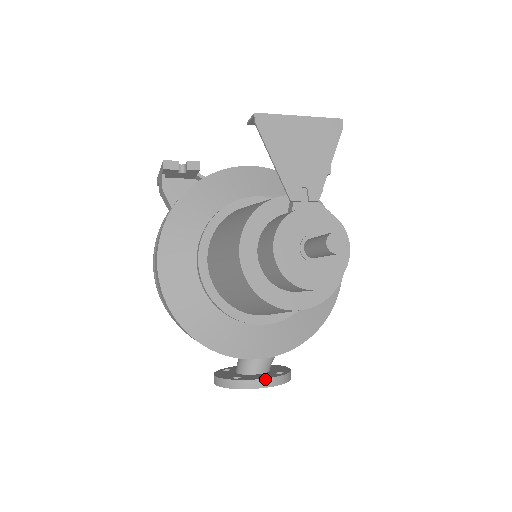
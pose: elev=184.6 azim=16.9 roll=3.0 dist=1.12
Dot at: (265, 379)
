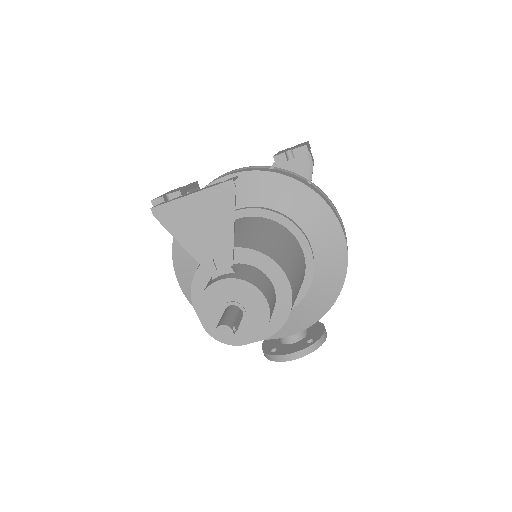
Dot at: (291, 354)
